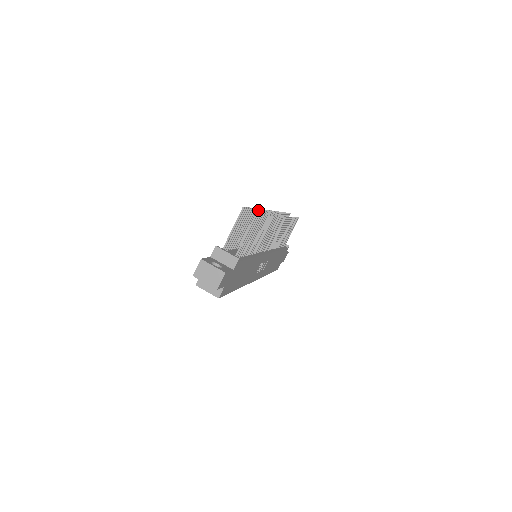
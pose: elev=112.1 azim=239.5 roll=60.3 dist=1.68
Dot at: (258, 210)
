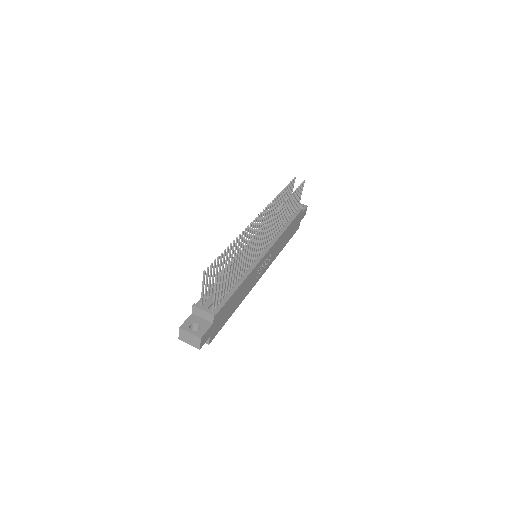
Dot at: (231, 245)
